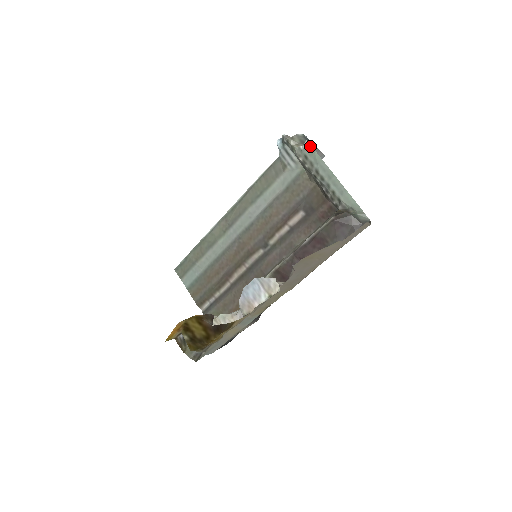
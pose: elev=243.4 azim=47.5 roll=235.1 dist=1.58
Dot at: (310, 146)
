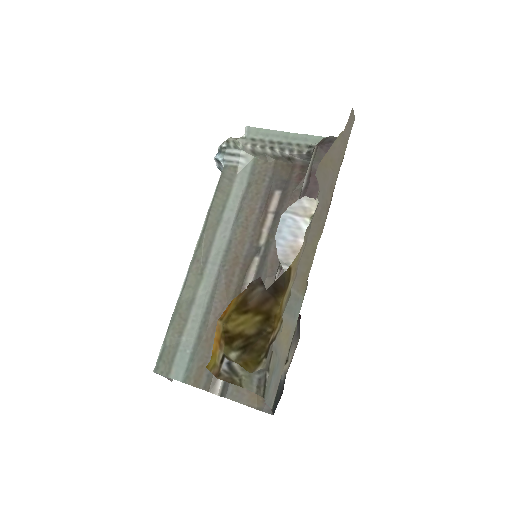
Dot at: (252, 128)
